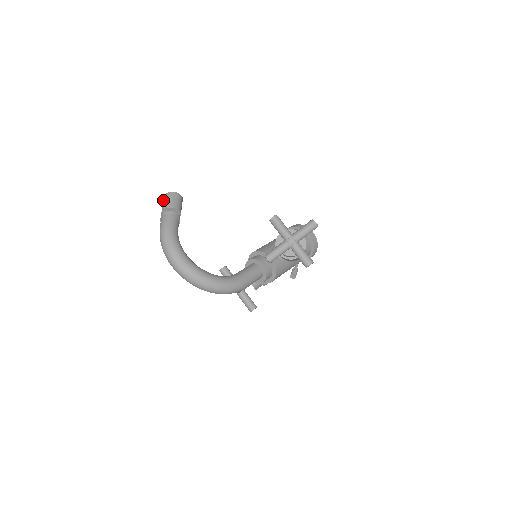
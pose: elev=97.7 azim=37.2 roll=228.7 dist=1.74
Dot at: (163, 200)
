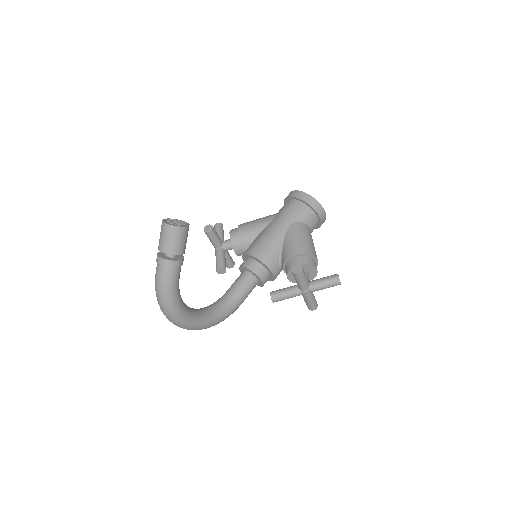
Dot at: (163, 232)
